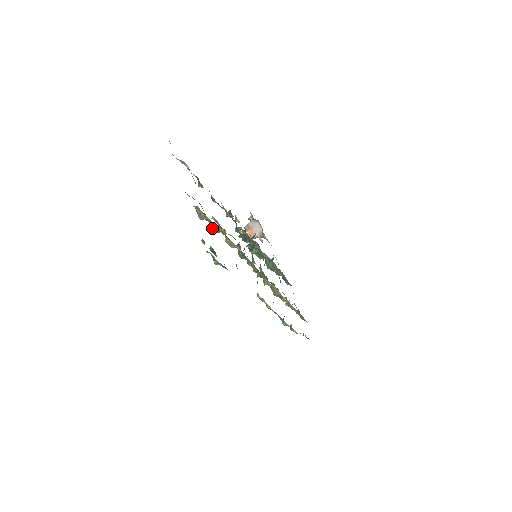
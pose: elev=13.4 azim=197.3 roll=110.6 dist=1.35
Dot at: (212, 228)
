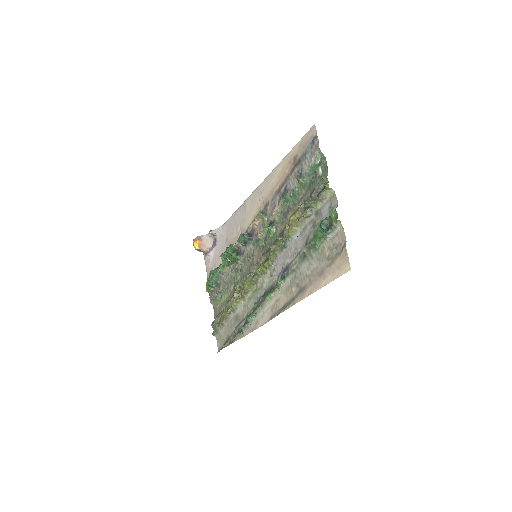
Dot at: (307, 211)
